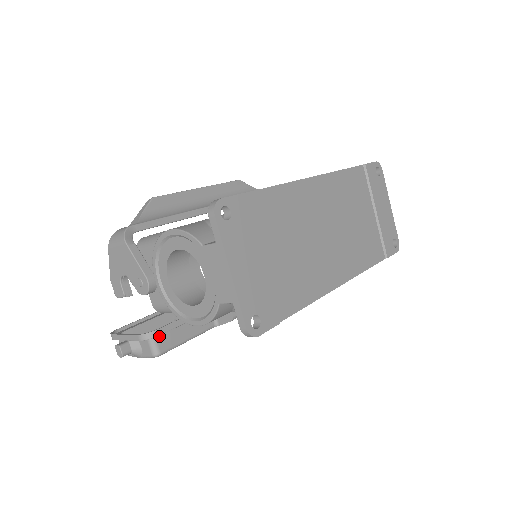
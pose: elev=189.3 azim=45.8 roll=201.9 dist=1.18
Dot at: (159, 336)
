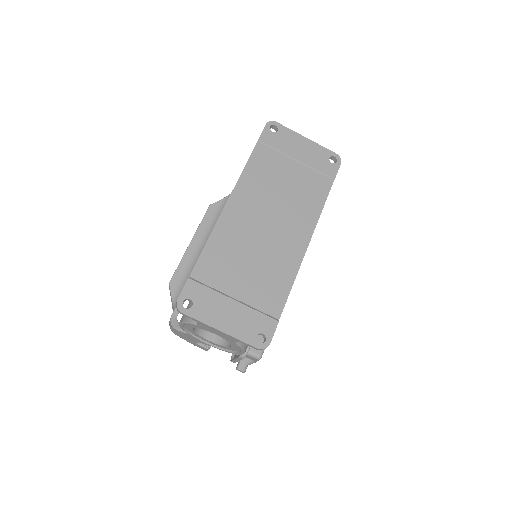
Dot at: (250, 347)
